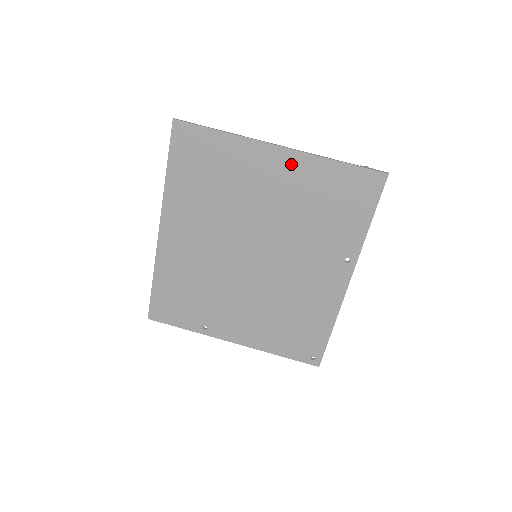
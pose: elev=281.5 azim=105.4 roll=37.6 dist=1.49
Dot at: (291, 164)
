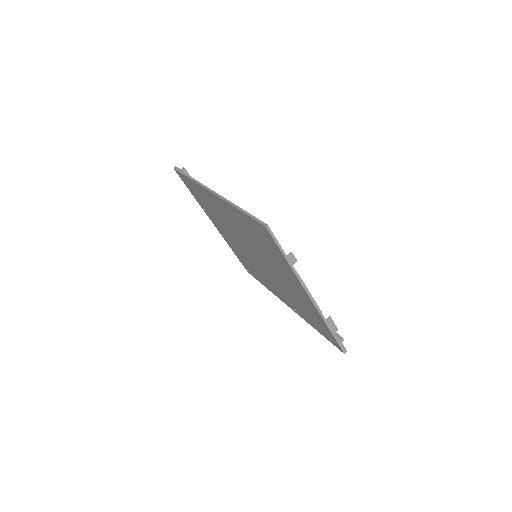
Dot at: (308, 302)
